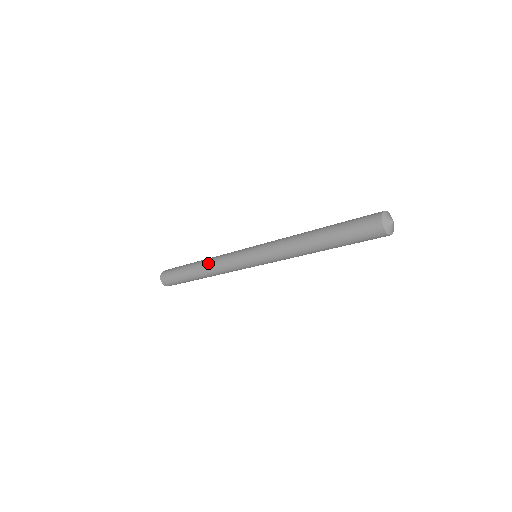
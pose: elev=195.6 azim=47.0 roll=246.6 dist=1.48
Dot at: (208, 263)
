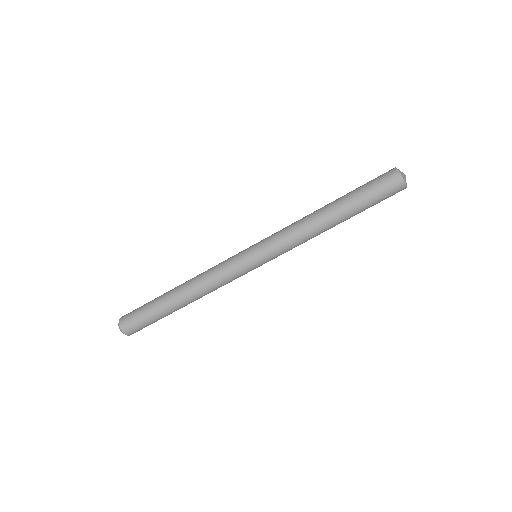
Dot at: occluded
